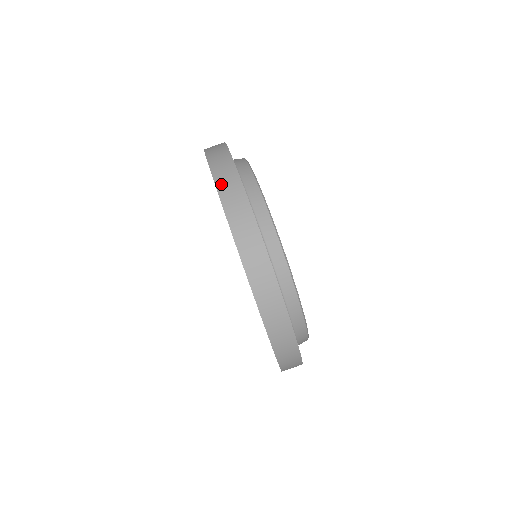
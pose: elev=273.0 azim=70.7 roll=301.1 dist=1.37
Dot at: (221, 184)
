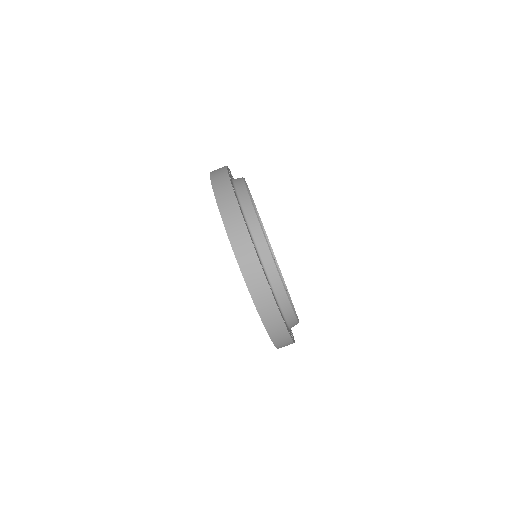
Dot at: (223, 209)
